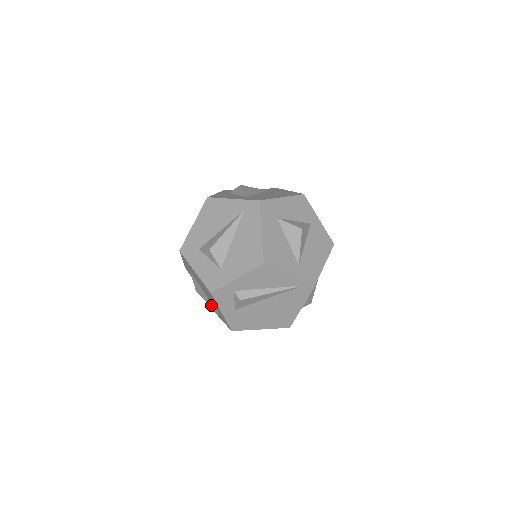
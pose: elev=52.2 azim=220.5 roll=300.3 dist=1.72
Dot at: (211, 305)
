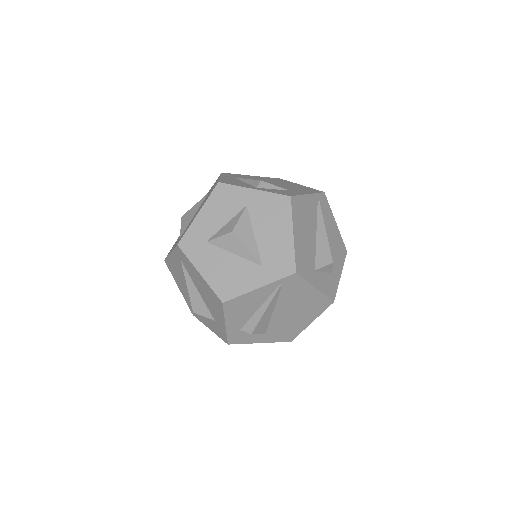
Dot at: occluded
